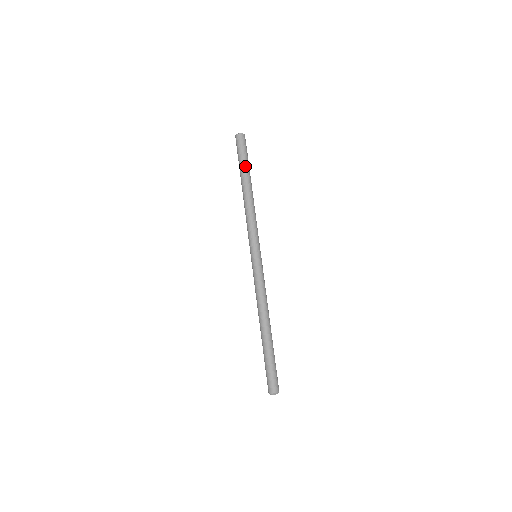
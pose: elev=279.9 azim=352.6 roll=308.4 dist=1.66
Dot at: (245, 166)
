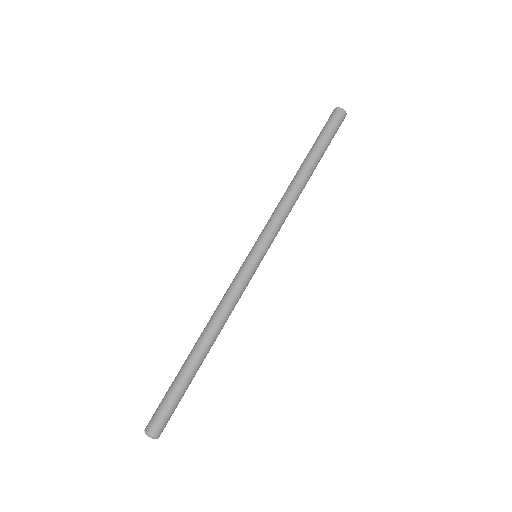
Dot at: (323, 149)
